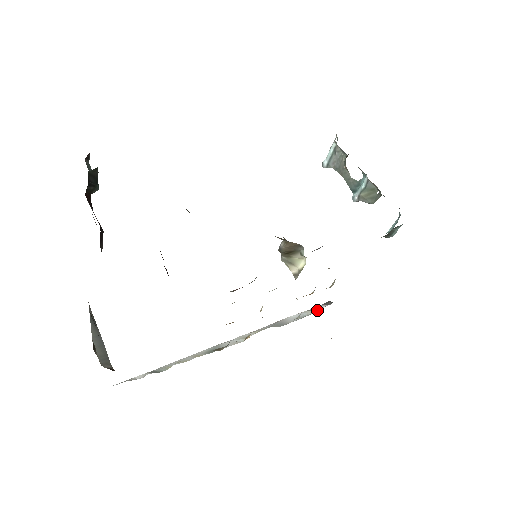
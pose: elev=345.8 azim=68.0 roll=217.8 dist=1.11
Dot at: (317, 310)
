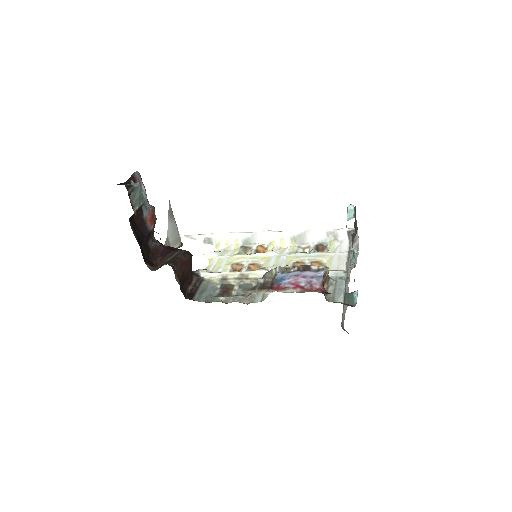
Dot at: occluded
